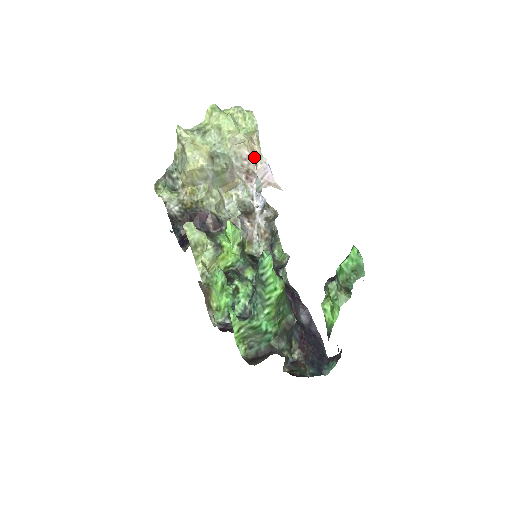
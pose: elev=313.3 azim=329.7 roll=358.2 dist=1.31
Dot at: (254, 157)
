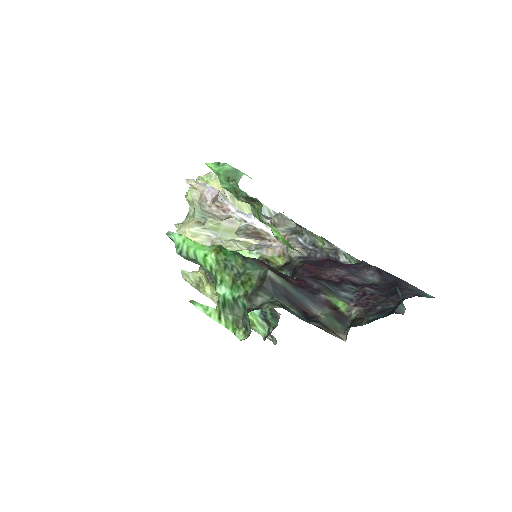
Dot at: occluded
